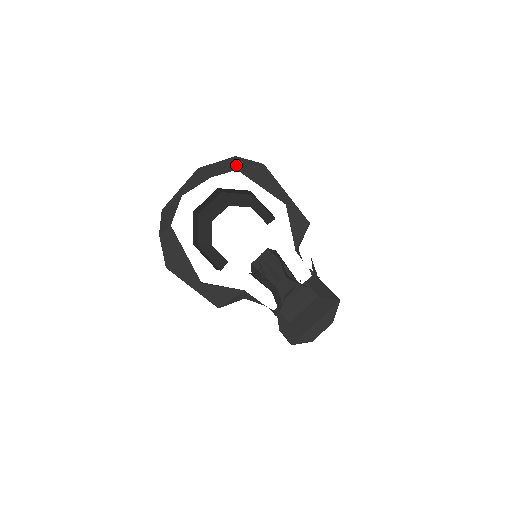
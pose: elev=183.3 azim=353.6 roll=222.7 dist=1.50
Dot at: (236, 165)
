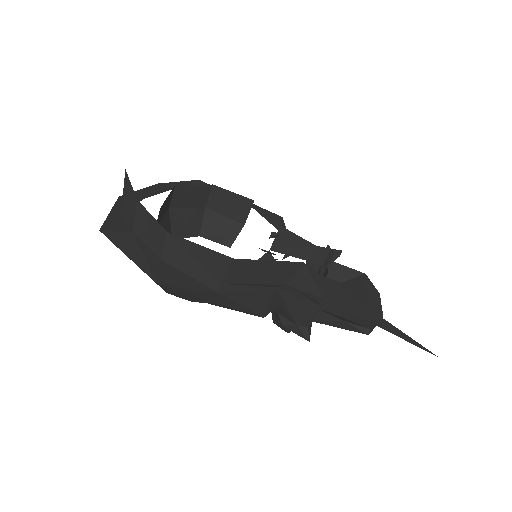
Dot at: (167, 187)
